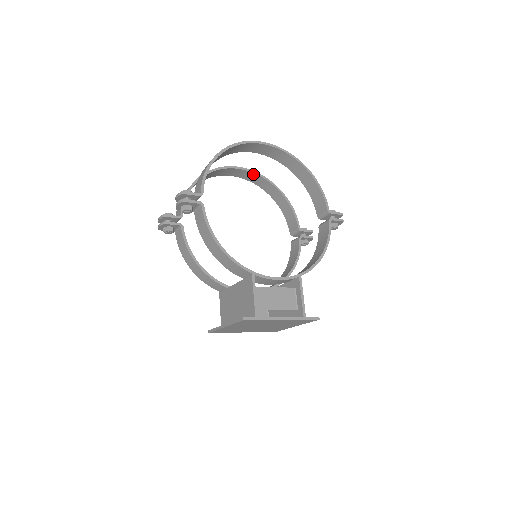
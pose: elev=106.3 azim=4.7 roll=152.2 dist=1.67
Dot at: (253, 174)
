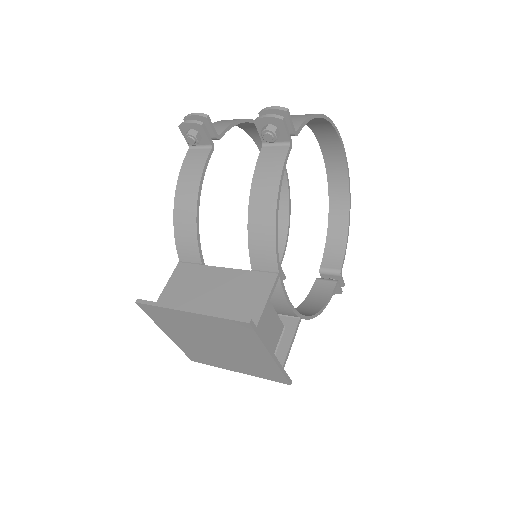
Dot at: occluded
